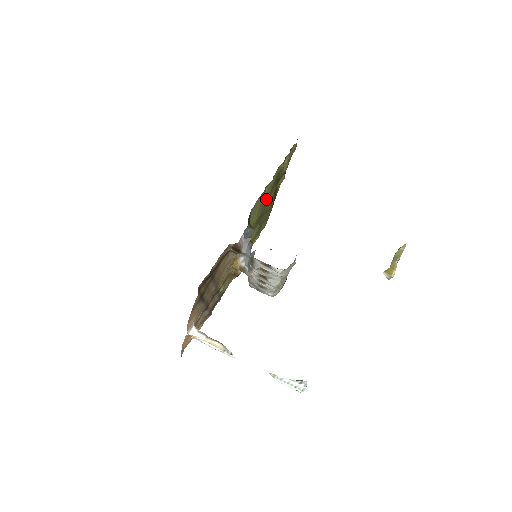
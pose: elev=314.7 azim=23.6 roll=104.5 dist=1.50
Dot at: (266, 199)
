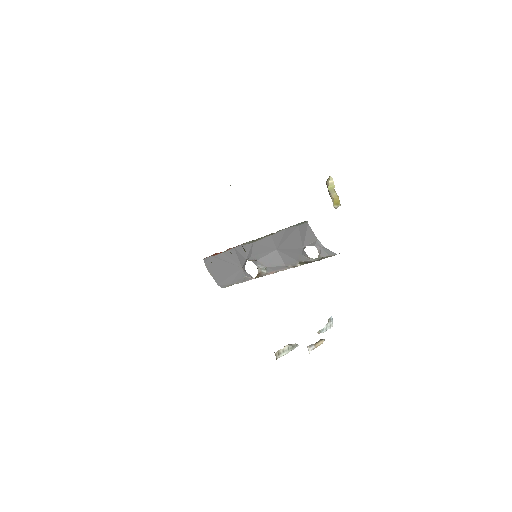
Dot at: occluded
